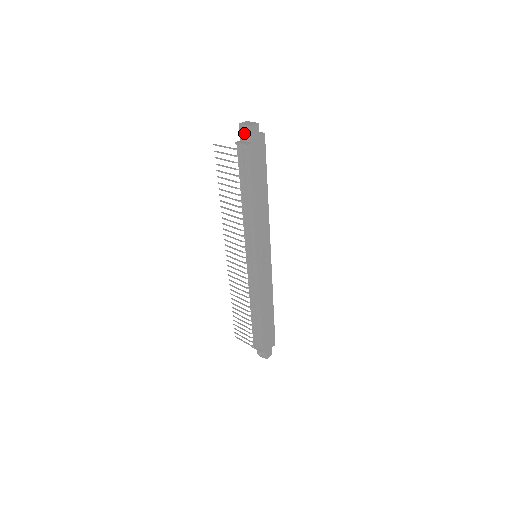
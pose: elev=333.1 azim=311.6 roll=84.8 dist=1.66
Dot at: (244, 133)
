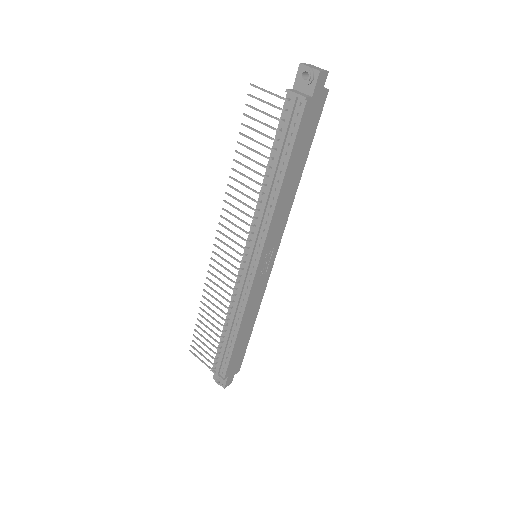
Dot at: (304, 79)
